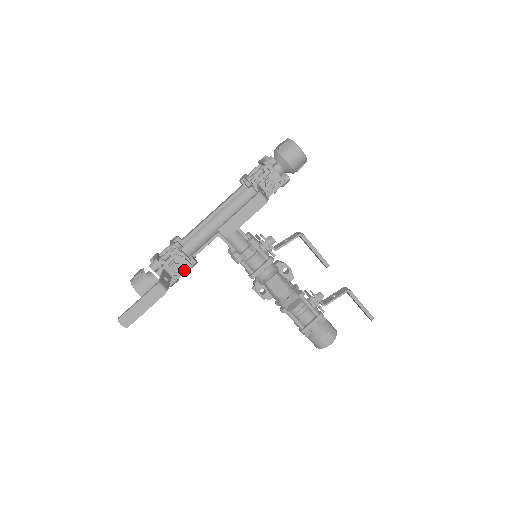
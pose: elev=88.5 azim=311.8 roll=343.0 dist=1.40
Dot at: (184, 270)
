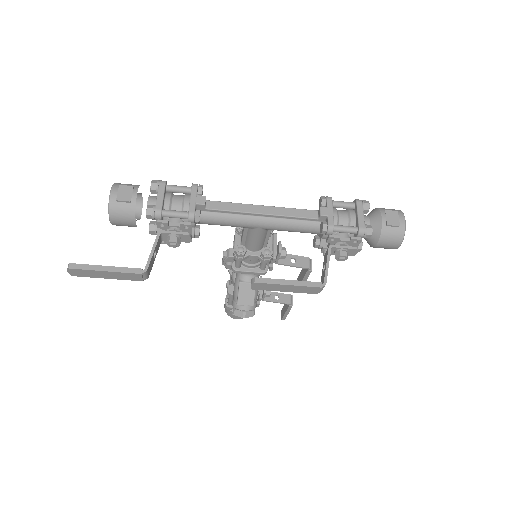
Dot at: occluded
